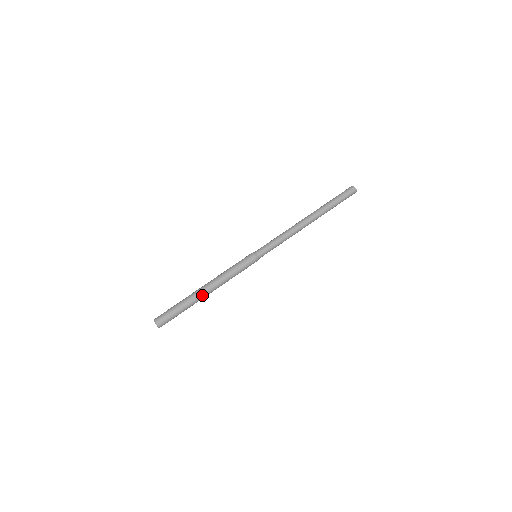
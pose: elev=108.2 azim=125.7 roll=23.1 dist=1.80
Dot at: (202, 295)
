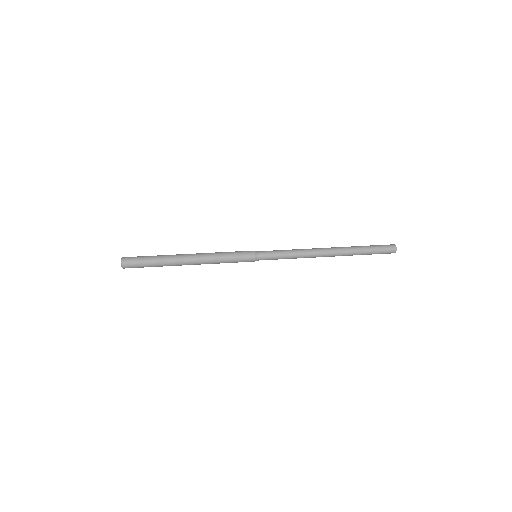
Dot at: (180, 258)
